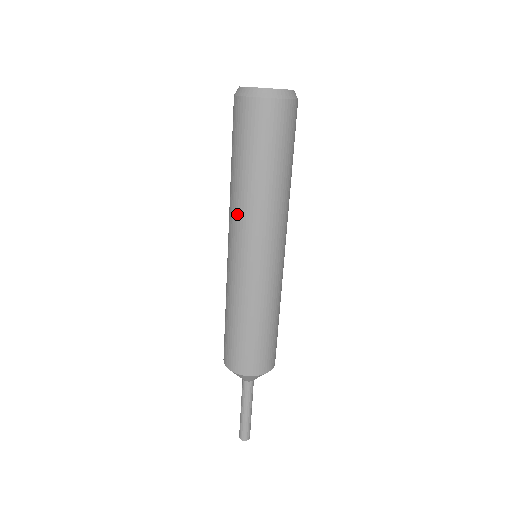
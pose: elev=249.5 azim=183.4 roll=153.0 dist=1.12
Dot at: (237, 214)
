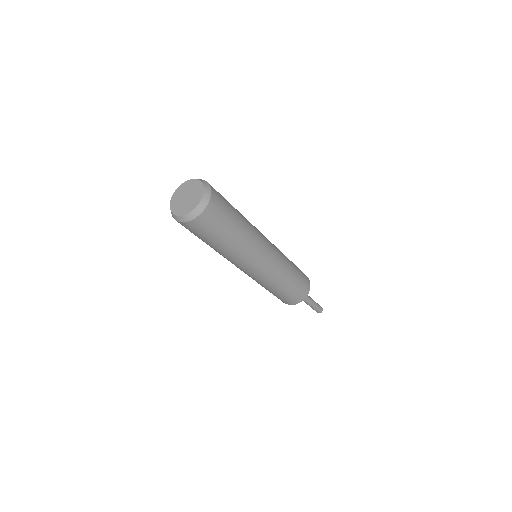
Dot at: (237, 260)
